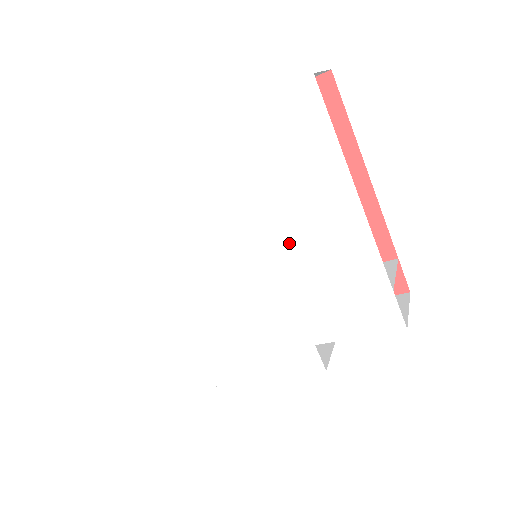
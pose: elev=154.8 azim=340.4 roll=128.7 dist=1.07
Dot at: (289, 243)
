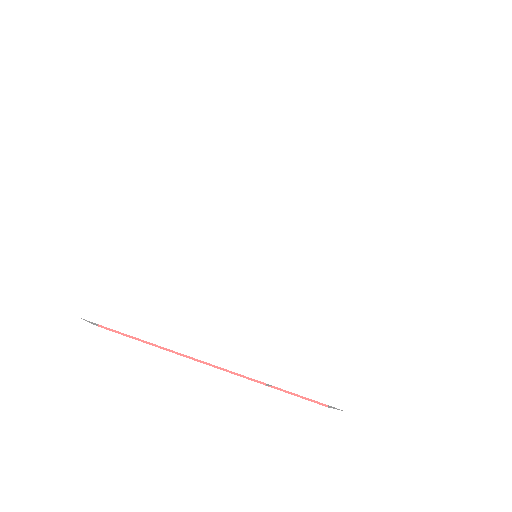
Dot at: (263, 194)
